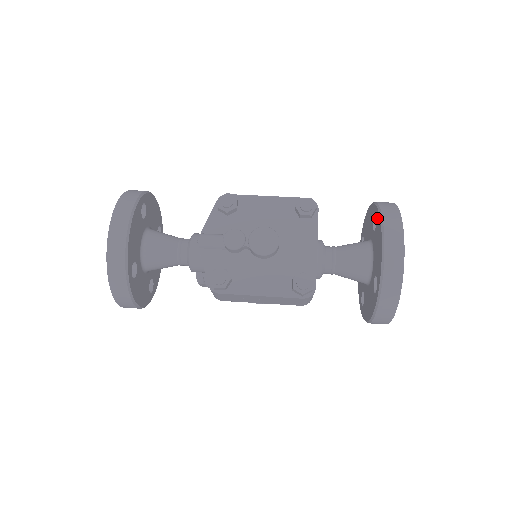
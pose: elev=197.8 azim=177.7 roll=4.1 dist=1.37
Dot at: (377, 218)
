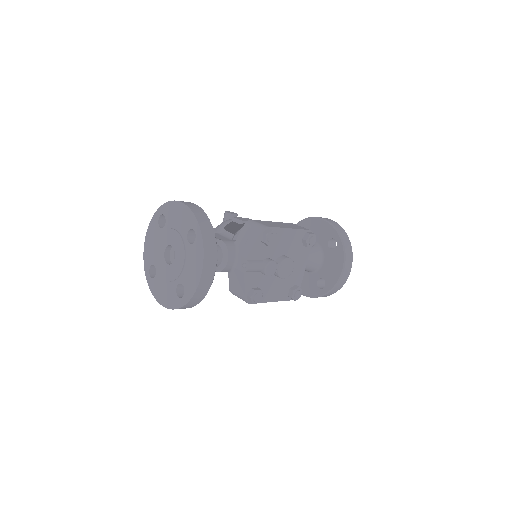
Dot at: (339, 247)
